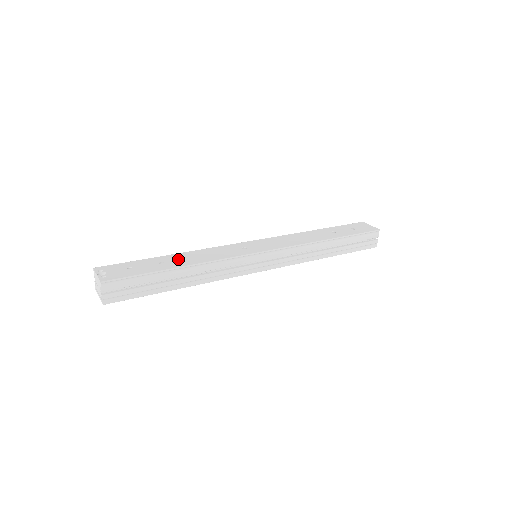
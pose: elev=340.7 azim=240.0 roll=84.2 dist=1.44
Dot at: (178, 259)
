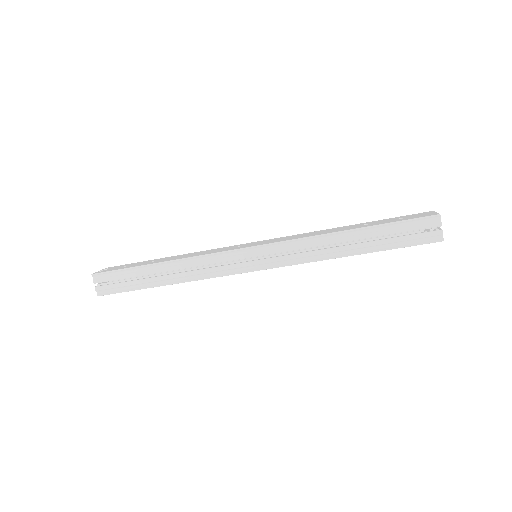
Dot at: (169, 258)
